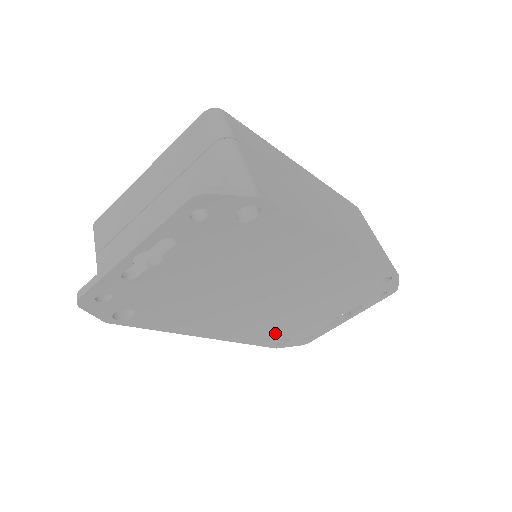
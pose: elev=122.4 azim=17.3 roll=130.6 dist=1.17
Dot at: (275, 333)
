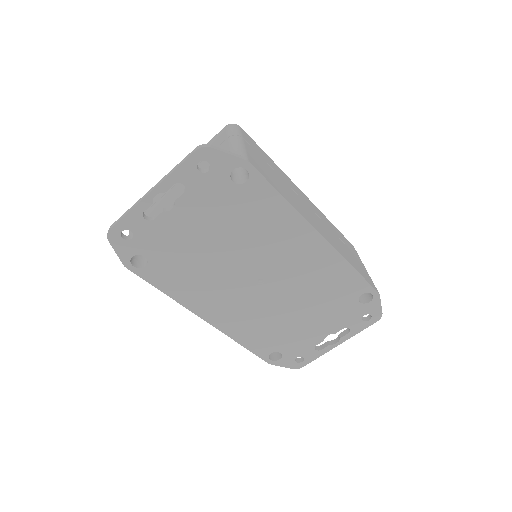
Dot at: (267, 338)
